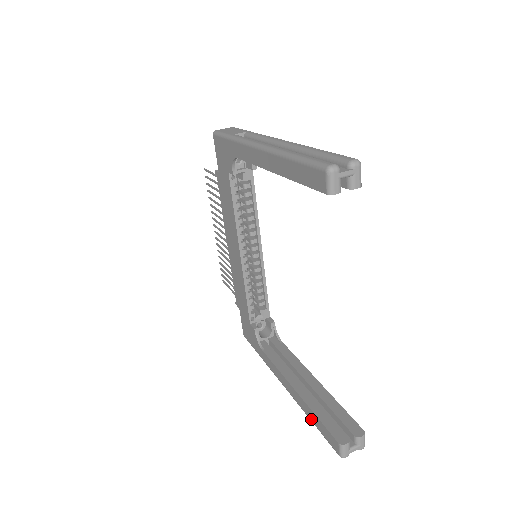
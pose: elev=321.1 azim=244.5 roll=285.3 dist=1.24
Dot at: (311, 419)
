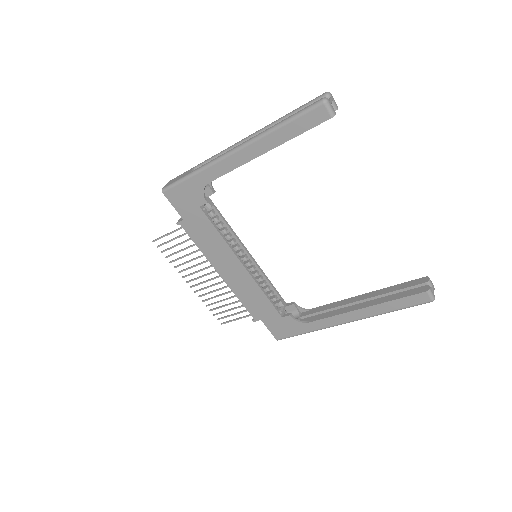
Dot at: (391, 310)
